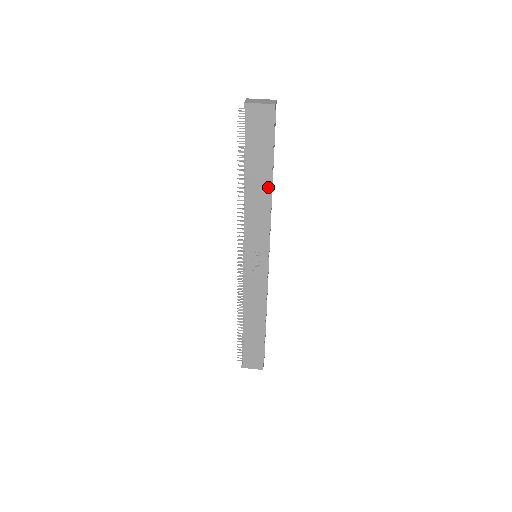
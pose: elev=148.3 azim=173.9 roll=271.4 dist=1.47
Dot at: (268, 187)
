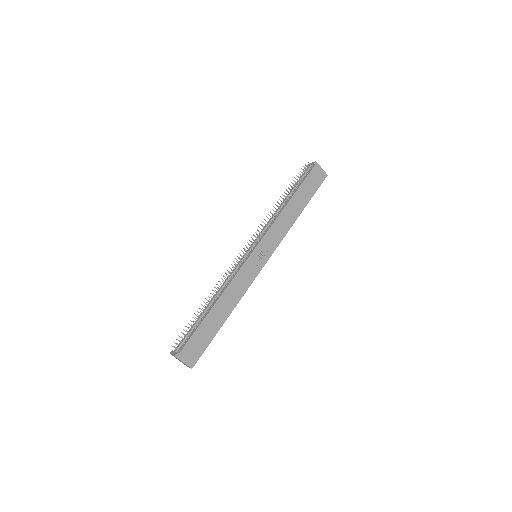
Dot at: (298, 213)
